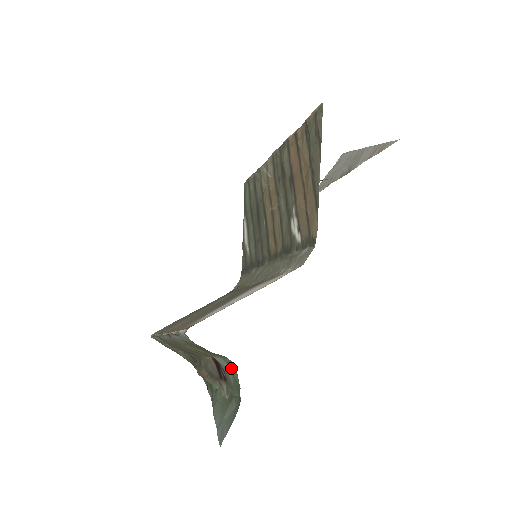
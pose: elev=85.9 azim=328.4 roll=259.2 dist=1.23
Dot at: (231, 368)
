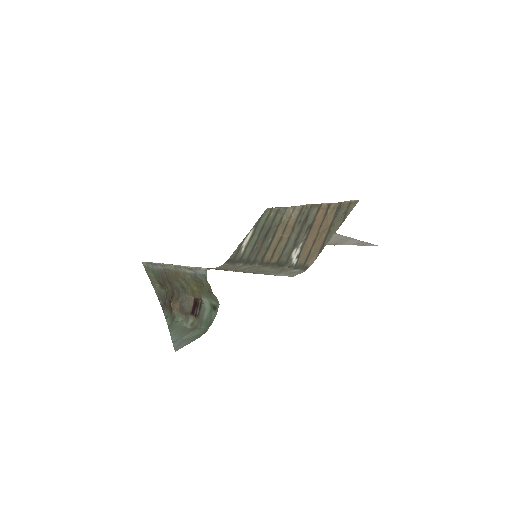
Dot at: (213, 309)
